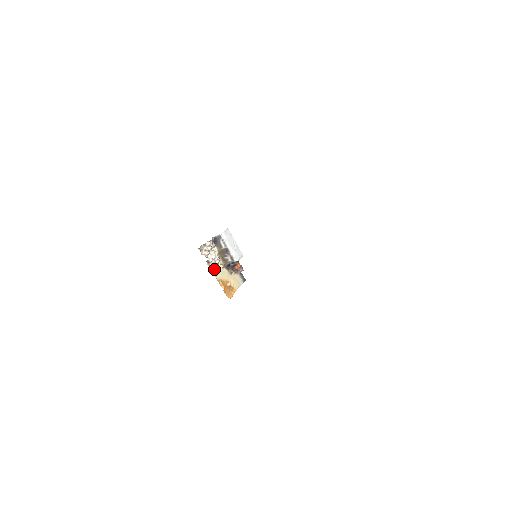
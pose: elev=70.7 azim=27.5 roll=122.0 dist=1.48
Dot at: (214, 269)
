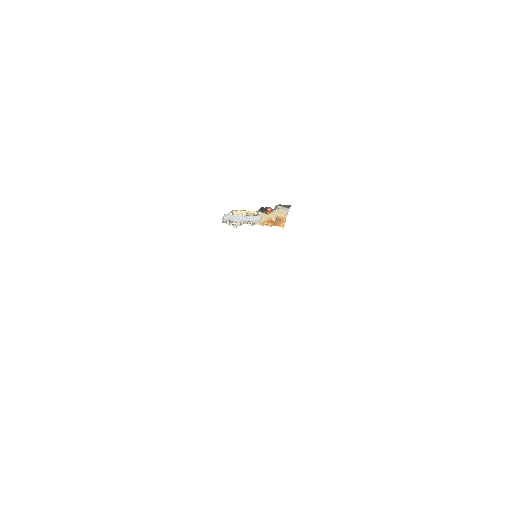
Dot at: occluded
